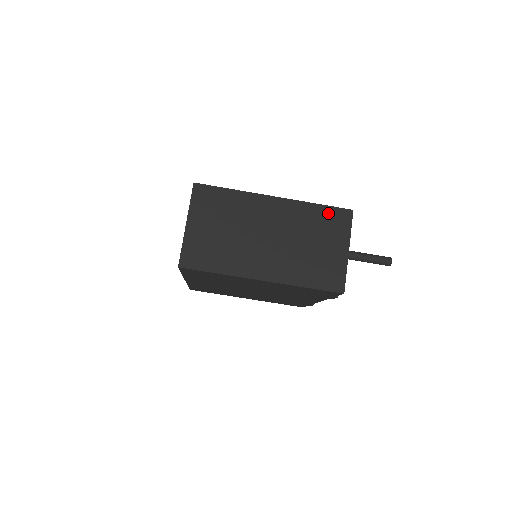
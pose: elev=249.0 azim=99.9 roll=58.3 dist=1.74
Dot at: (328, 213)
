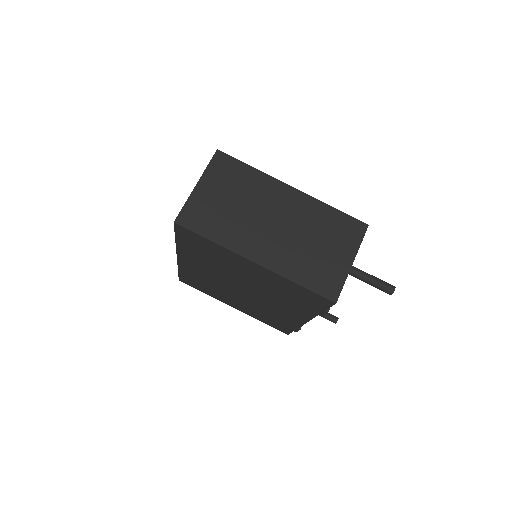
Dot at: (342, 220)
